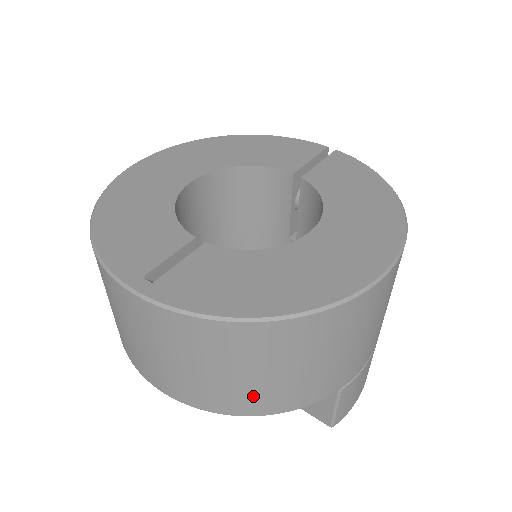
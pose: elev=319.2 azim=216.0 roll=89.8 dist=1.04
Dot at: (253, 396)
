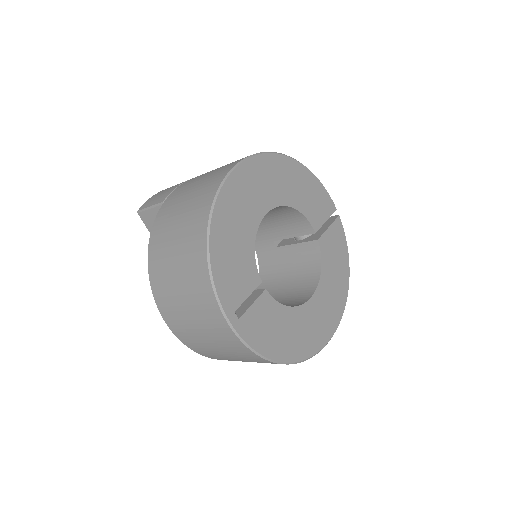
Dot at: (226, 359)
